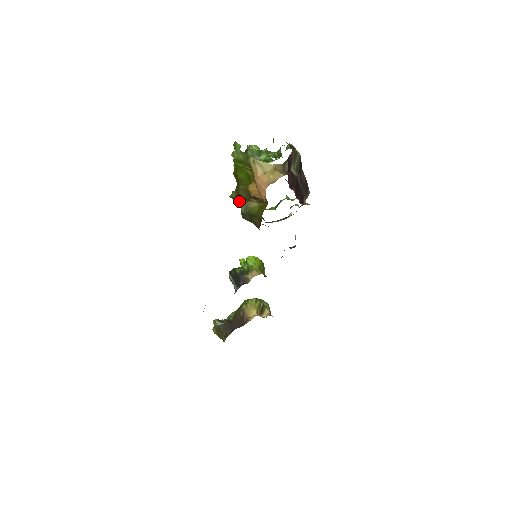
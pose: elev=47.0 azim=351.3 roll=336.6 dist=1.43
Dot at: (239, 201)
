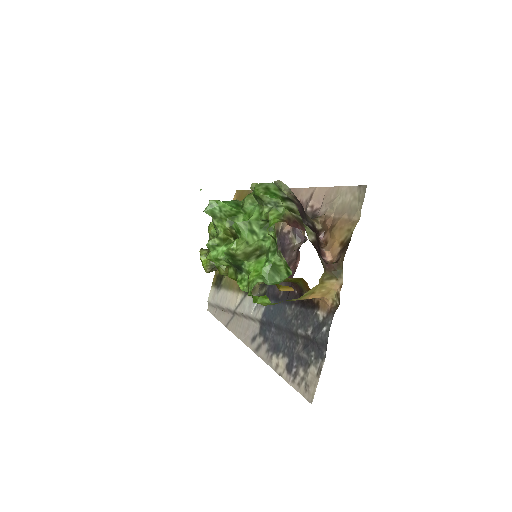
Dot at: occluded
